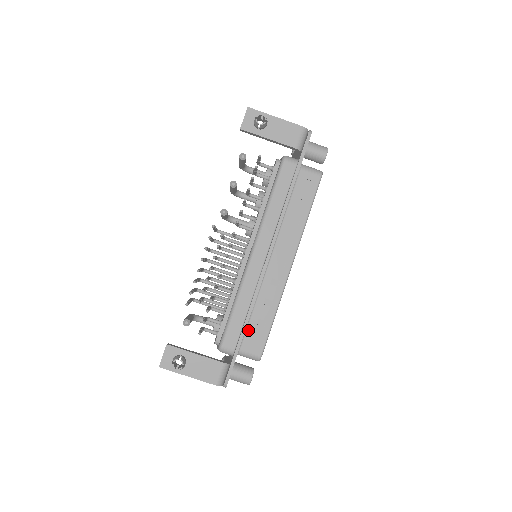
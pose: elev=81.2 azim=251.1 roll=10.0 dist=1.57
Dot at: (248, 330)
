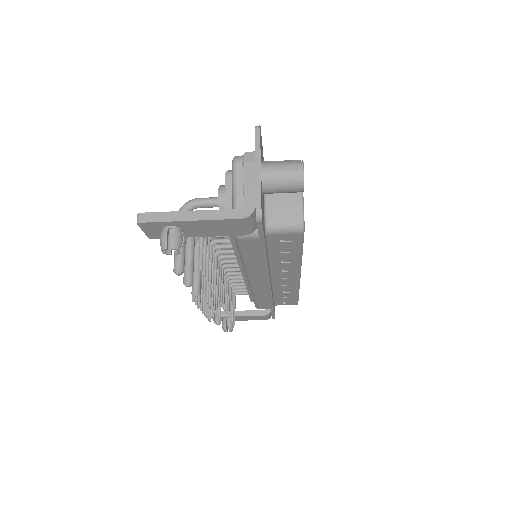
Dot at: (277, 301)
